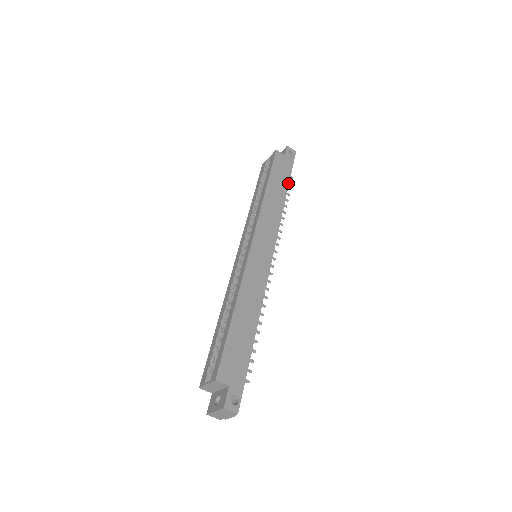
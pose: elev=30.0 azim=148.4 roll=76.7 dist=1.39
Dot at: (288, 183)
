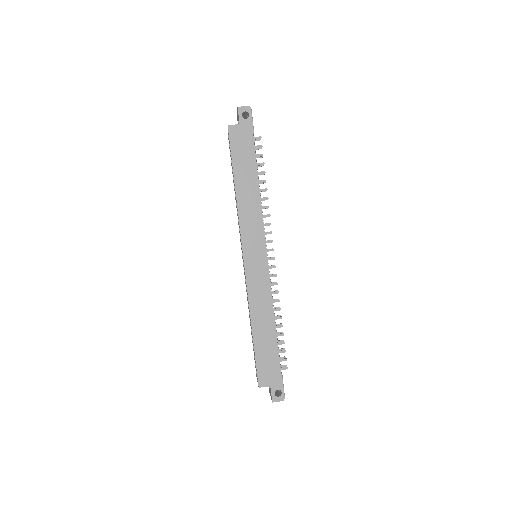
Dot at: (255, 159)
